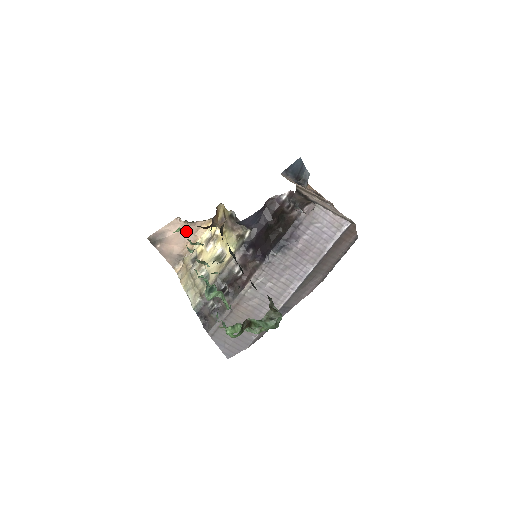
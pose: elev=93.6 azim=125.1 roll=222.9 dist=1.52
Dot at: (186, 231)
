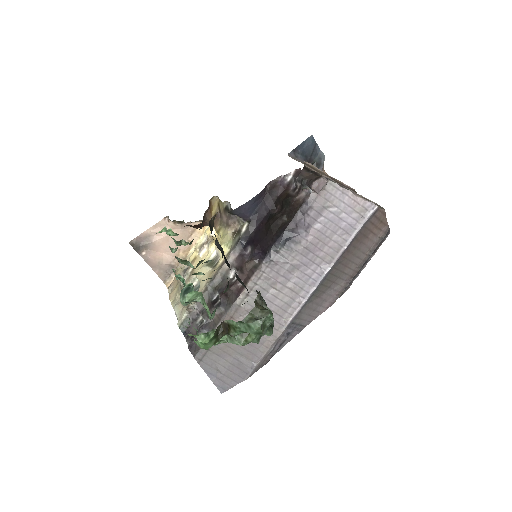
Dot at: occluded
